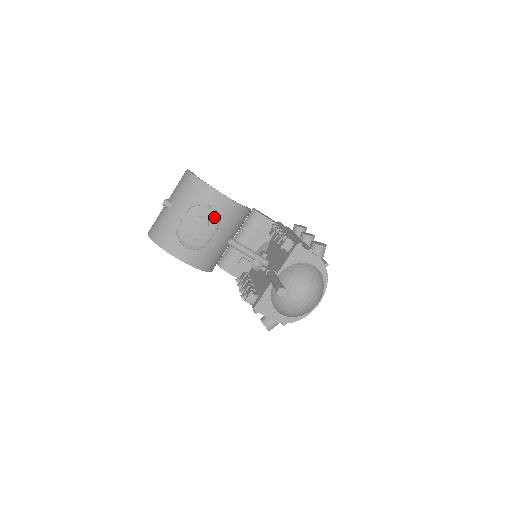
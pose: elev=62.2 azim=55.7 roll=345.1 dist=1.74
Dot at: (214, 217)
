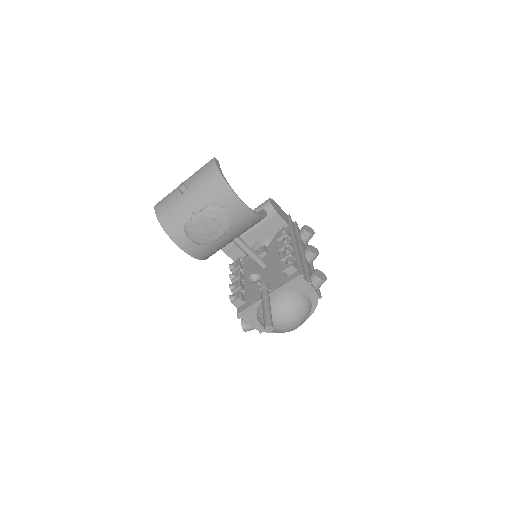
Dot at: (227, 222)
